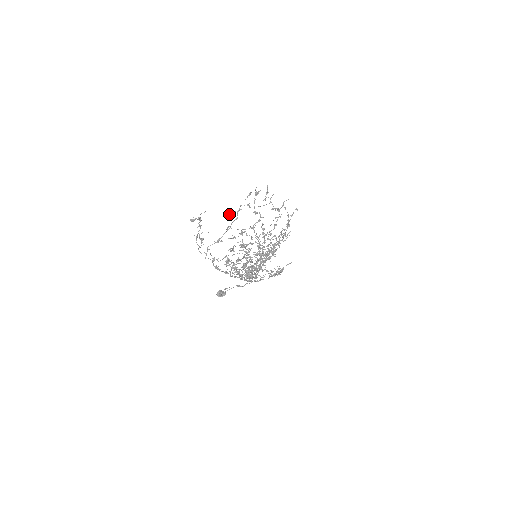
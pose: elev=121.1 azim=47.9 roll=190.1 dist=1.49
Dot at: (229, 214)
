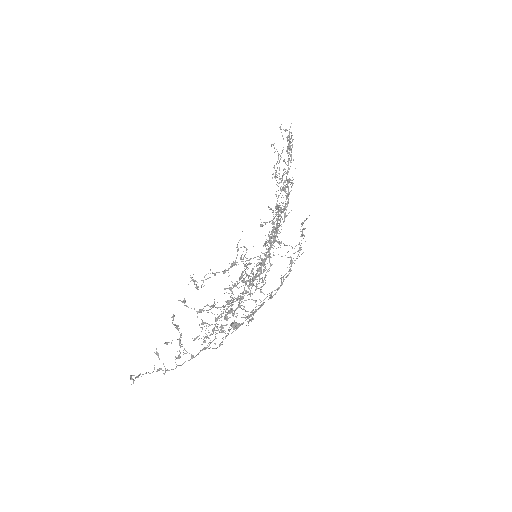
Dot at: (167, 342)
